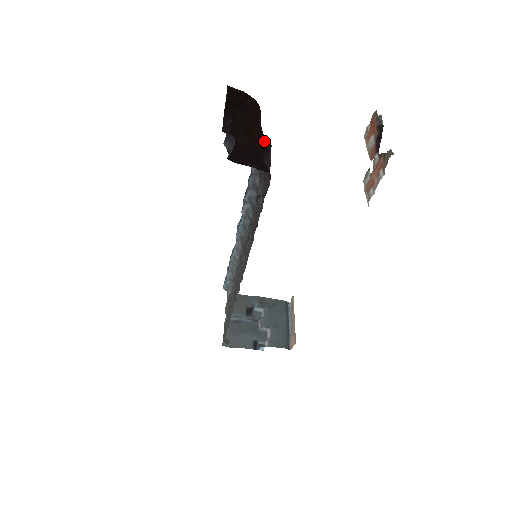
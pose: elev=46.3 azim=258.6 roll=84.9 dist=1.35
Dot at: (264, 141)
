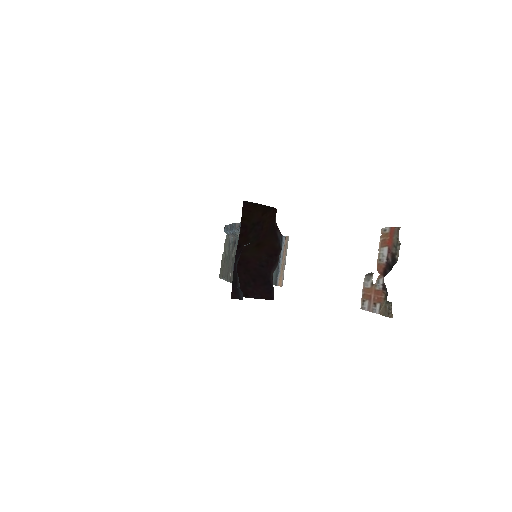
Dot at: (274, 251)
